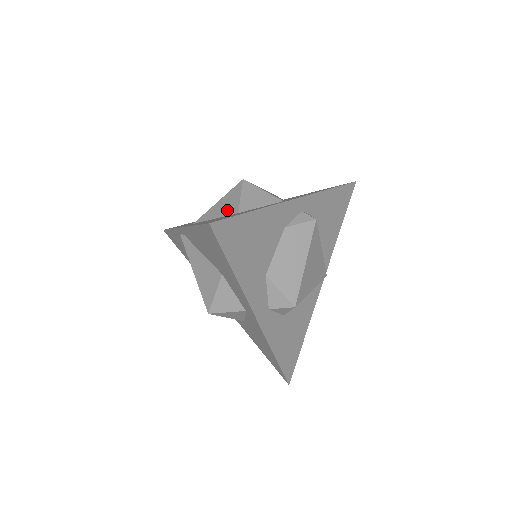
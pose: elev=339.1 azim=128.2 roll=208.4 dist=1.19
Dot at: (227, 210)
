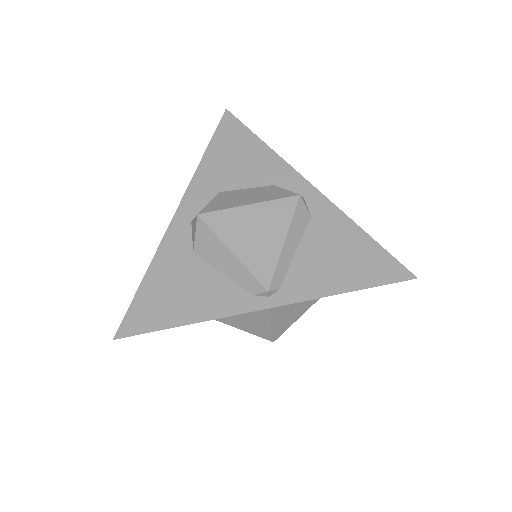
Dot at: occluded
